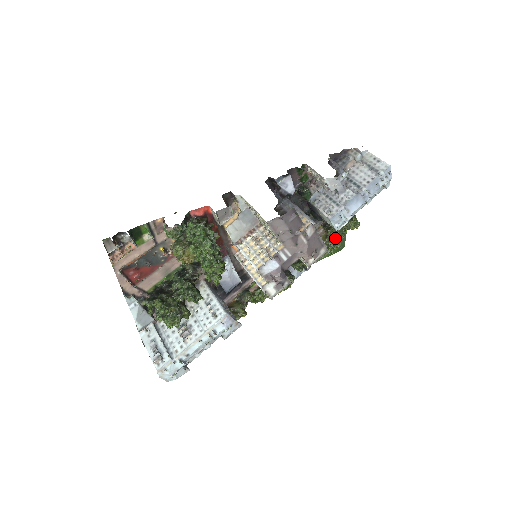
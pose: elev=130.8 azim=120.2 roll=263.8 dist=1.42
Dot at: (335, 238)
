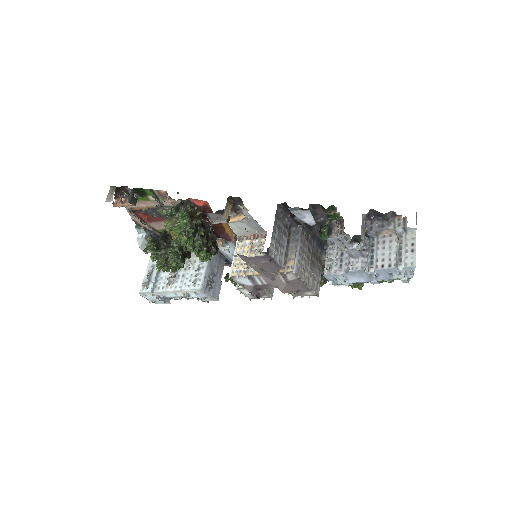
Dot at: occluded
